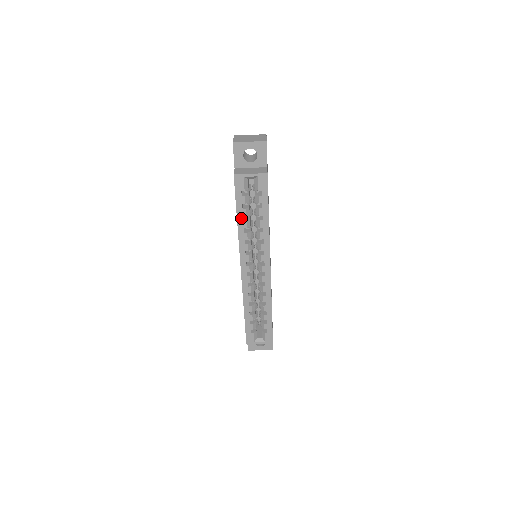
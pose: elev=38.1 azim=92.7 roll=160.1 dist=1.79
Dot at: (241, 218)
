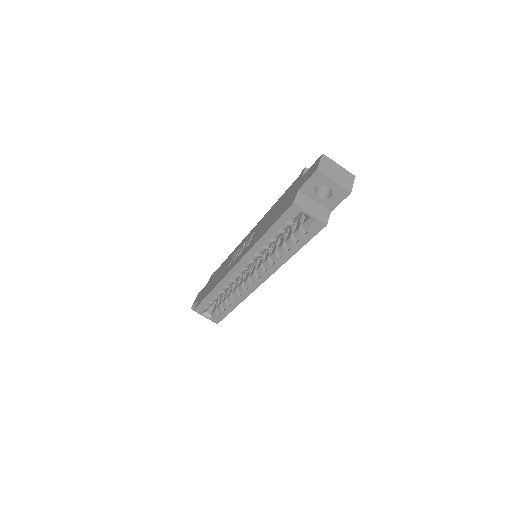
Dot at: (269, 236)
